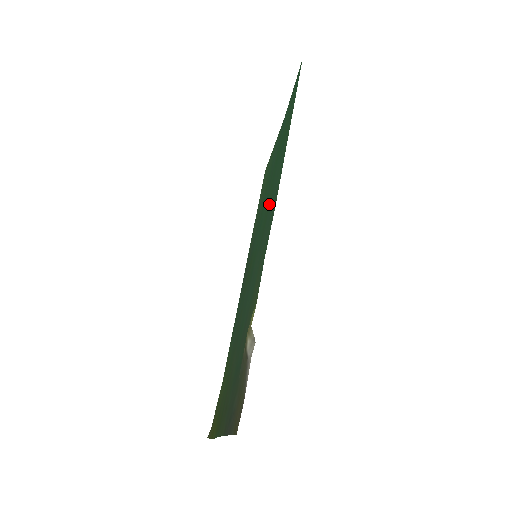
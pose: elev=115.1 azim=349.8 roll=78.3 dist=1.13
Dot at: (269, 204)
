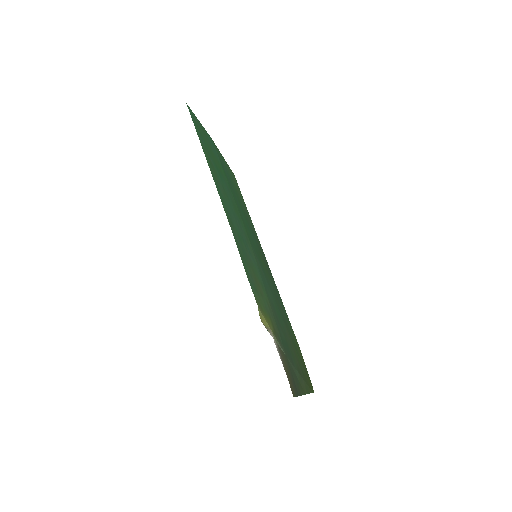
Dot at: (238, 216)
